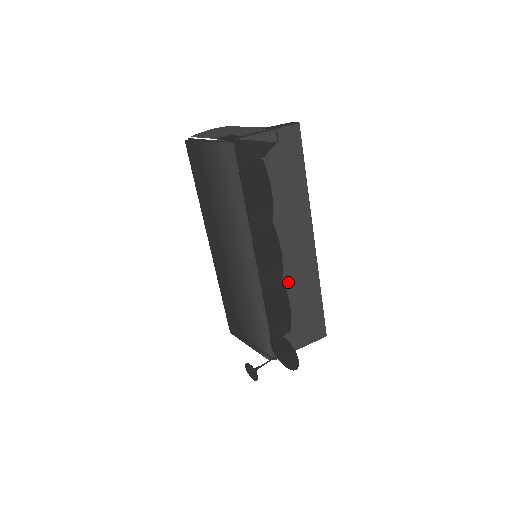
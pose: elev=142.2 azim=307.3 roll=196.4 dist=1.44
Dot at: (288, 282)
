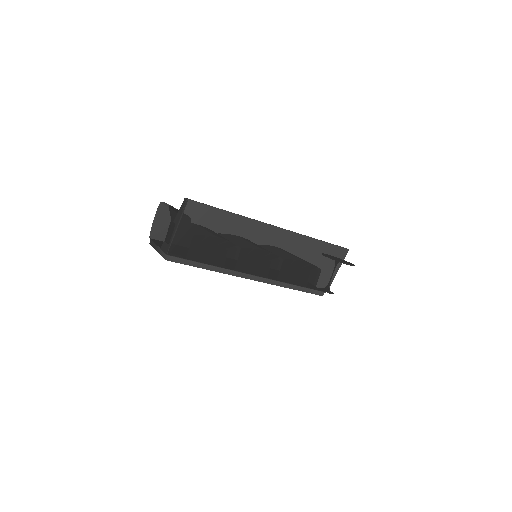
Dot at: (287, 260)
